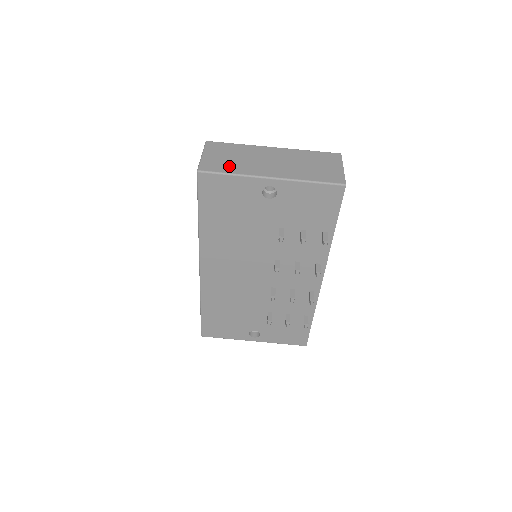
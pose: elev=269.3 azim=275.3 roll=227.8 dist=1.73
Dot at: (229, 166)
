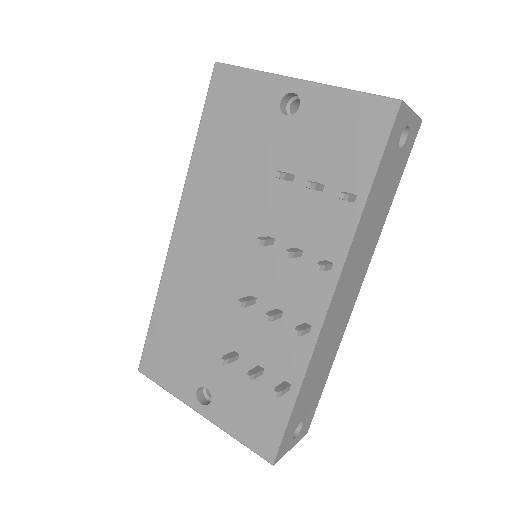
Dot at: occluded
